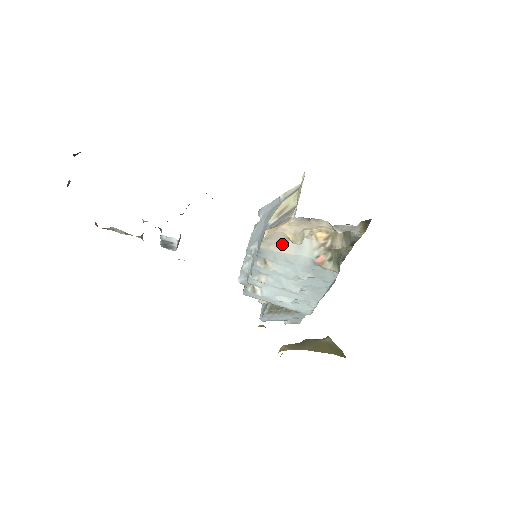
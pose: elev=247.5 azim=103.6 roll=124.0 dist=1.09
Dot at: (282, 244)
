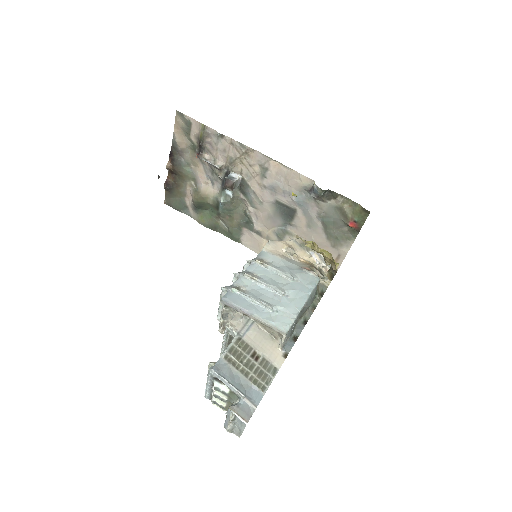
Dot at: (279, 253)
